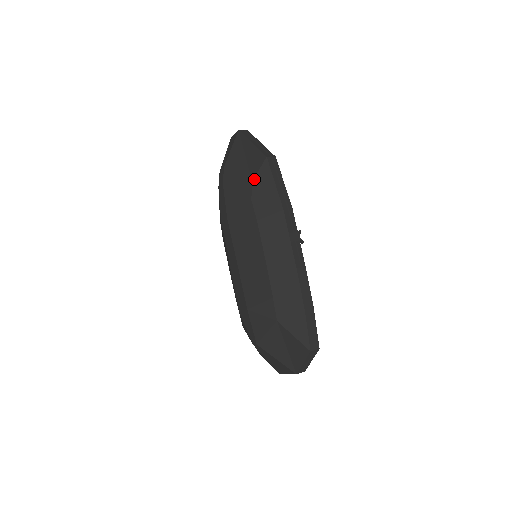
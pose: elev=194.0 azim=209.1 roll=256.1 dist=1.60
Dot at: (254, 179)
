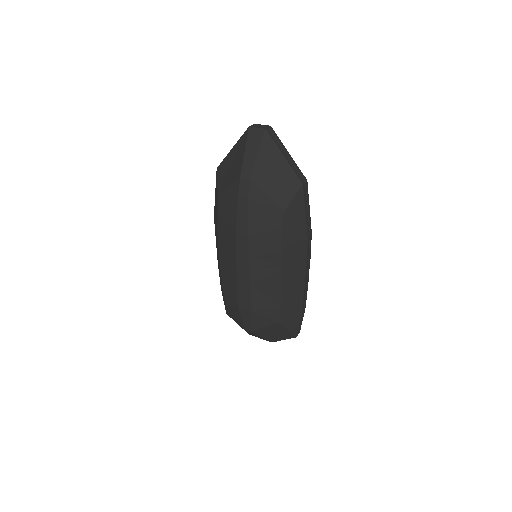
Dot at: (288, 207)
